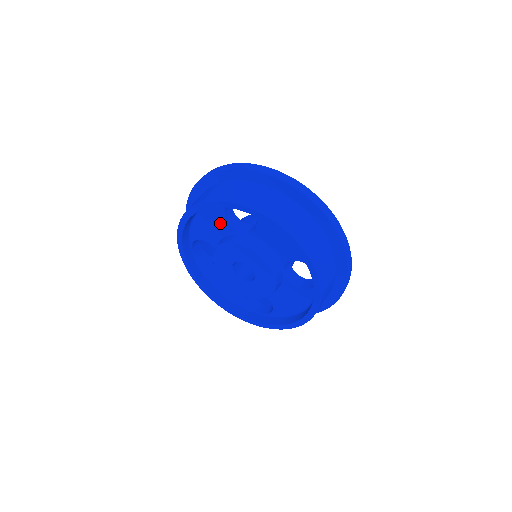
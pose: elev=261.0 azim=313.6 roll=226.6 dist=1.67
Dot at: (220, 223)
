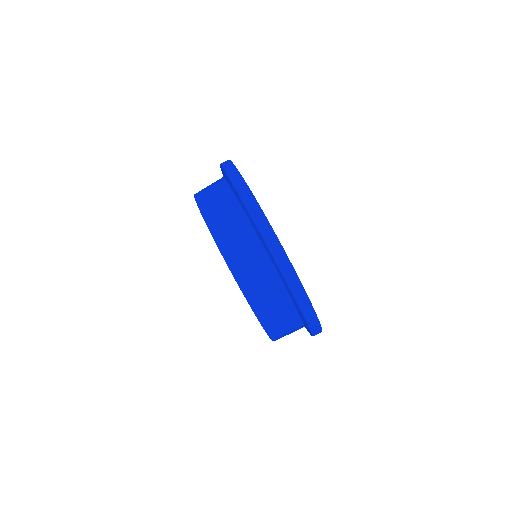
Dot at: occluded
